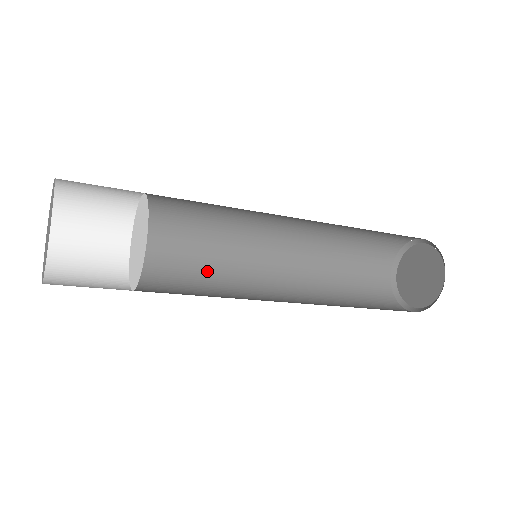
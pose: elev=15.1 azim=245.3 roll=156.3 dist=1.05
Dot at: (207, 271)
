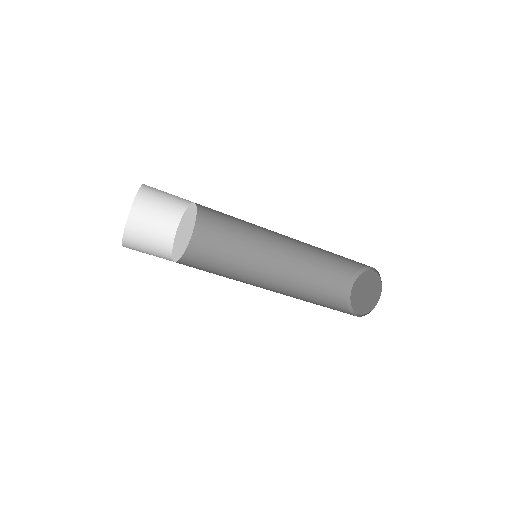
Dot at: (222, 255)
